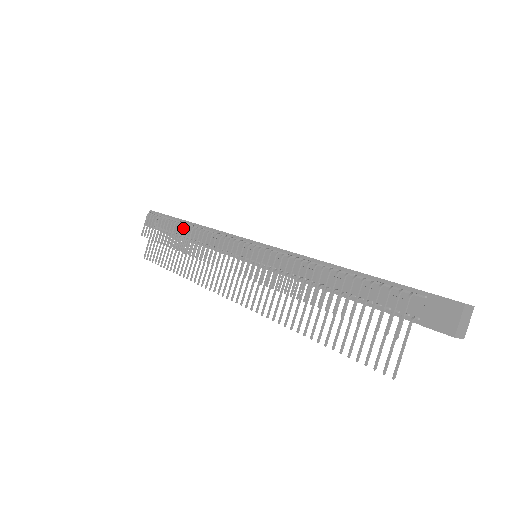
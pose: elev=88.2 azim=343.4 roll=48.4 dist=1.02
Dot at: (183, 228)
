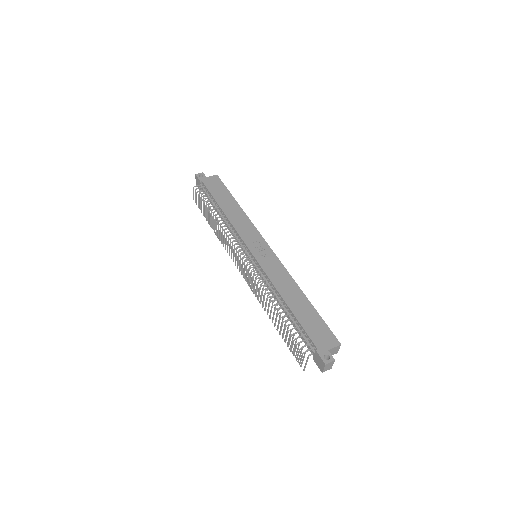
Dot at: (214, 221)
